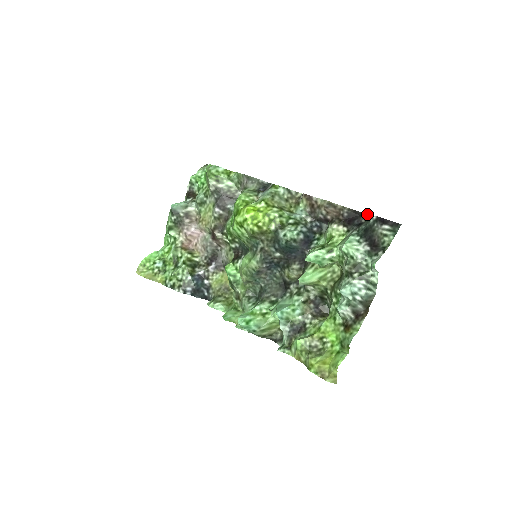
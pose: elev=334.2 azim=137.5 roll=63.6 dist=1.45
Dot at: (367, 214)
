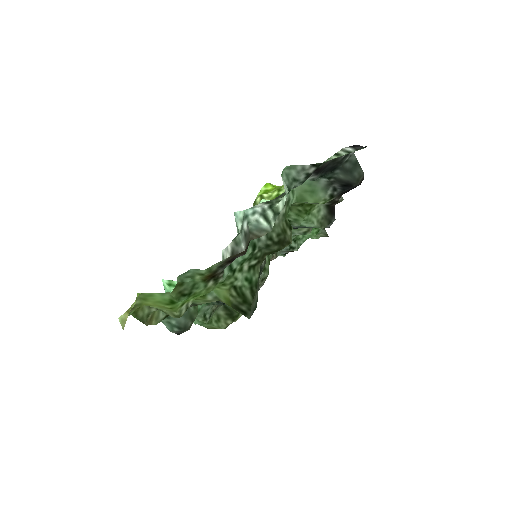
Dot at: occluded
